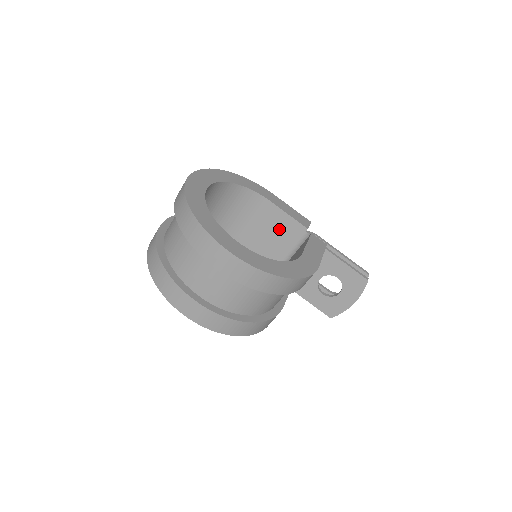
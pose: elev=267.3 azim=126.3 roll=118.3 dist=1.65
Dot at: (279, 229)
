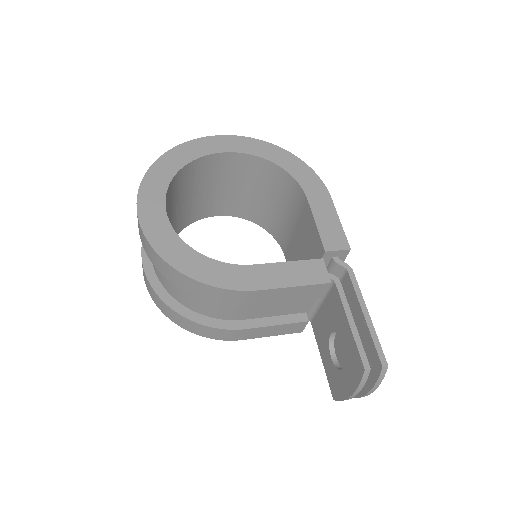
Dot at: (309, 241)
